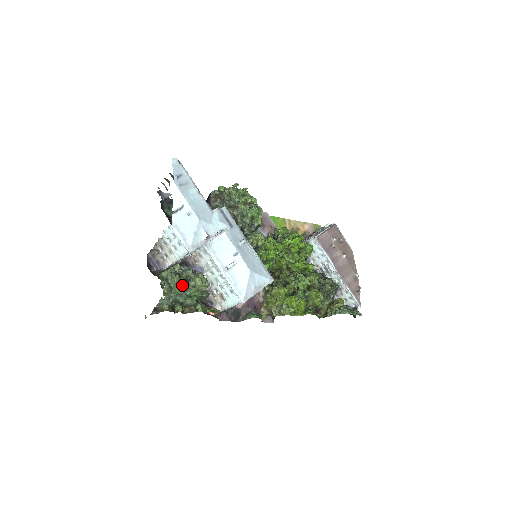
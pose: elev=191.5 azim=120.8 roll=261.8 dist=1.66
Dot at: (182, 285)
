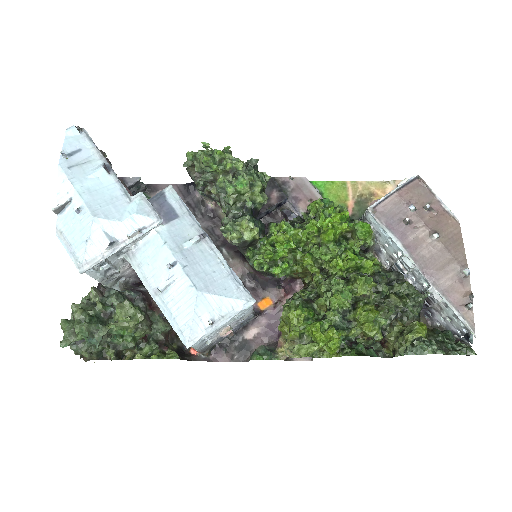
Dot at: (83, 324)
